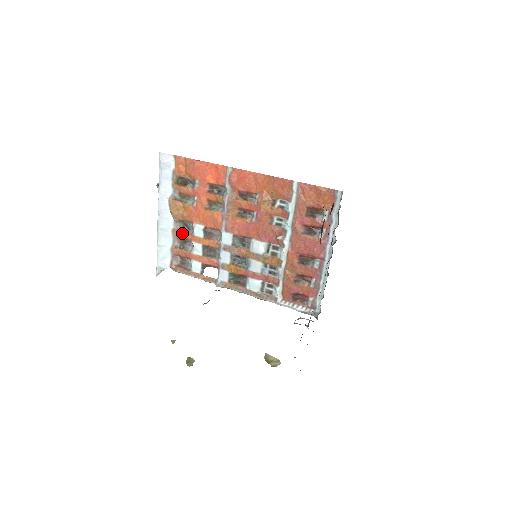
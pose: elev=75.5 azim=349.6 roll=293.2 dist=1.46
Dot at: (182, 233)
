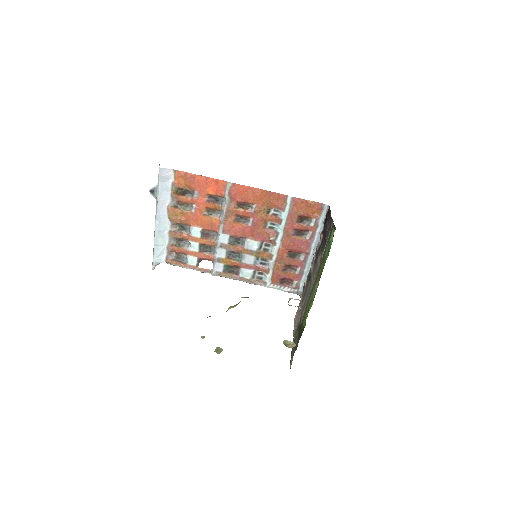
Dot at: (179, 234)
